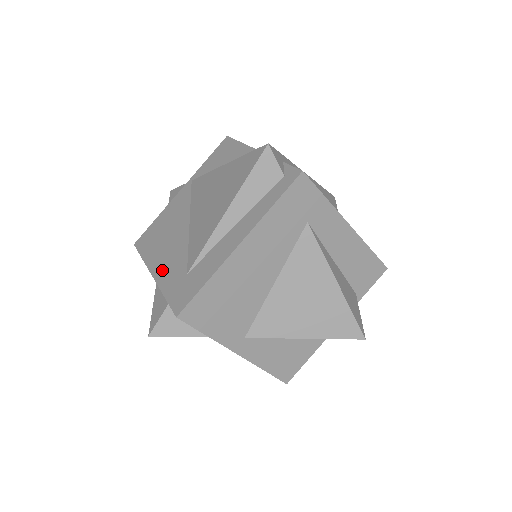
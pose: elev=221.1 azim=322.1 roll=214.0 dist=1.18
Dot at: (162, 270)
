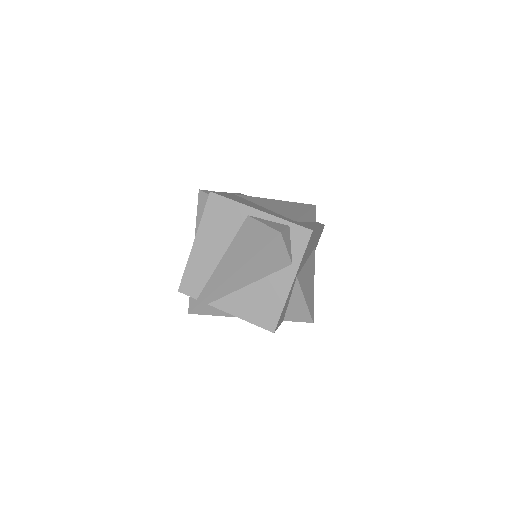
Dot at: (268, 212)
